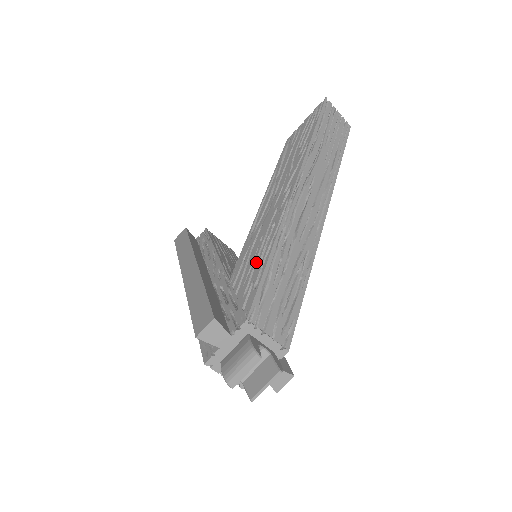
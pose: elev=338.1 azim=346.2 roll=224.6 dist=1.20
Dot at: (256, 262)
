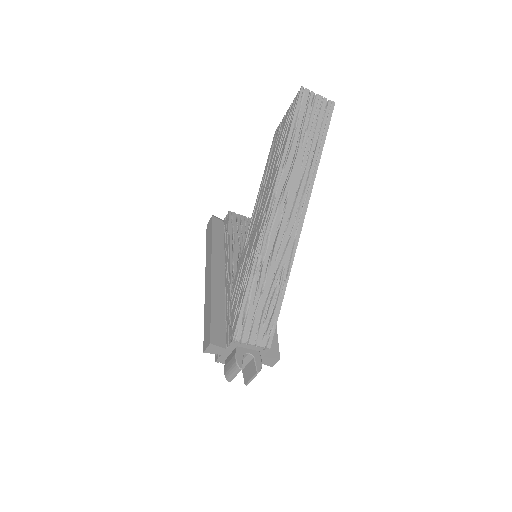
Dot at: (242, 285)
